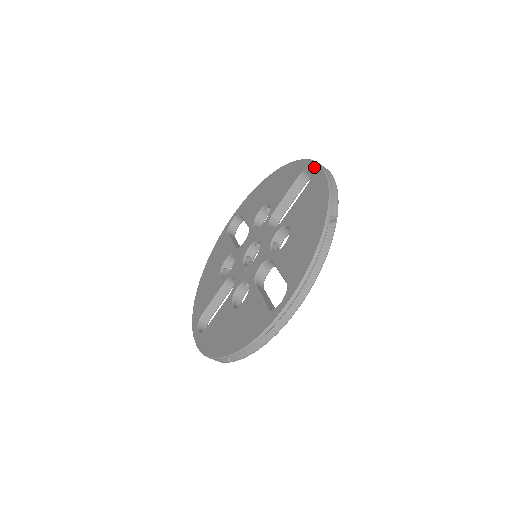
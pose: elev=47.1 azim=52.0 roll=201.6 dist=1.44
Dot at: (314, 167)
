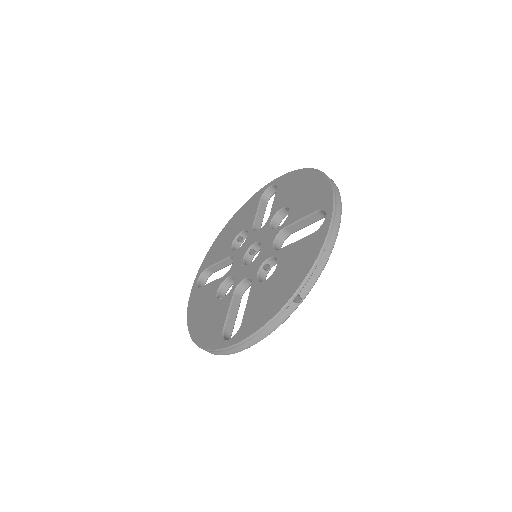
Dot at: (327, 218)
